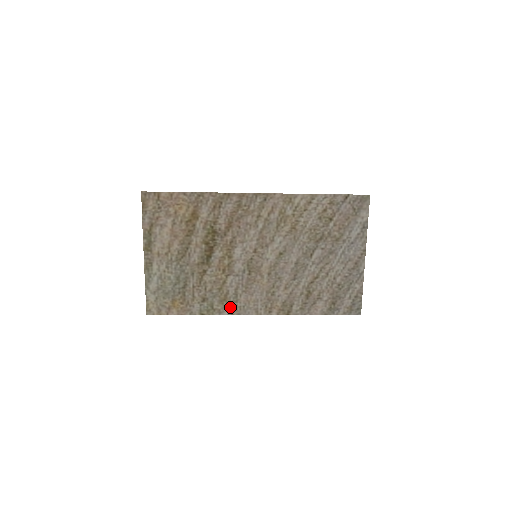
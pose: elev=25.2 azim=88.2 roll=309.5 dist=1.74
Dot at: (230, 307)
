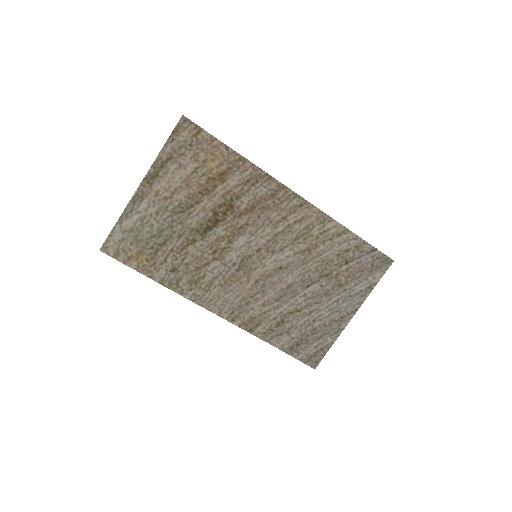
Dot at: (196, 293)
